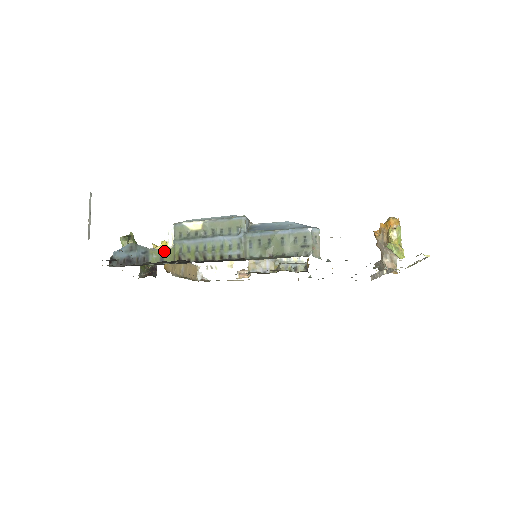
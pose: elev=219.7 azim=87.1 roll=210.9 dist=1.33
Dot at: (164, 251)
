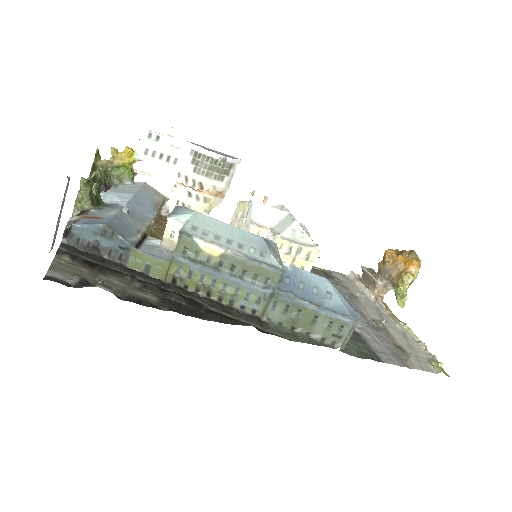
Dot at: (154, 260)
